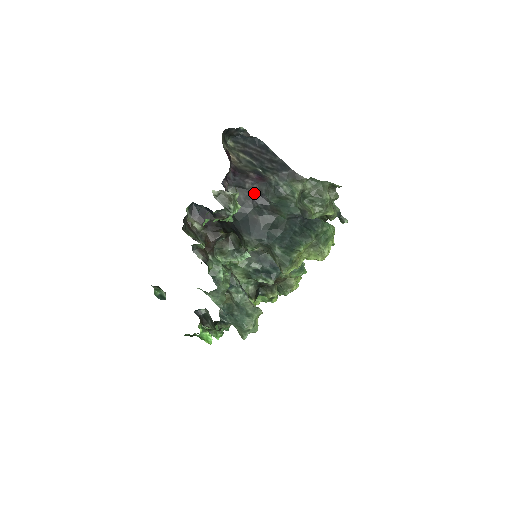
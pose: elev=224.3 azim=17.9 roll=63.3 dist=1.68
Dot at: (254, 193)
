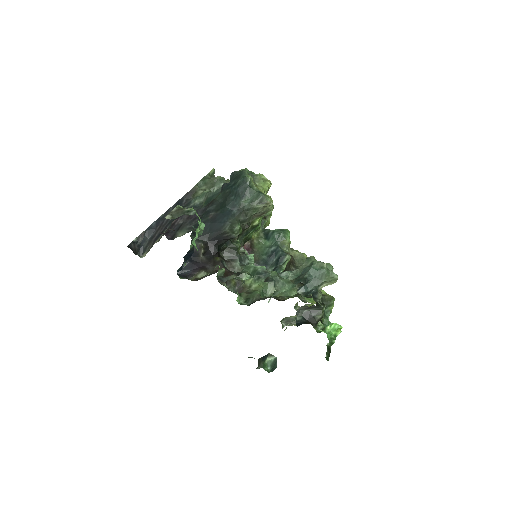
Dot at: (189, 217)
